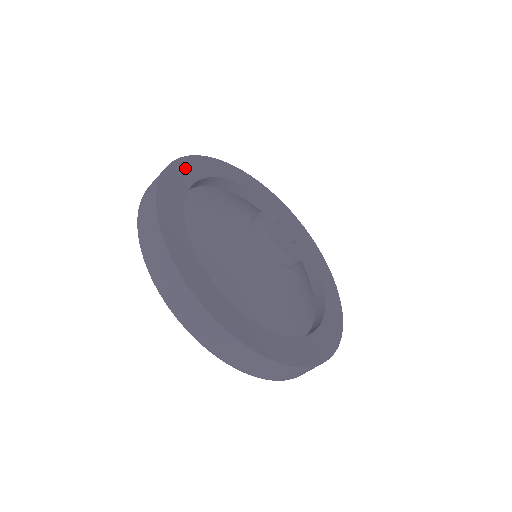
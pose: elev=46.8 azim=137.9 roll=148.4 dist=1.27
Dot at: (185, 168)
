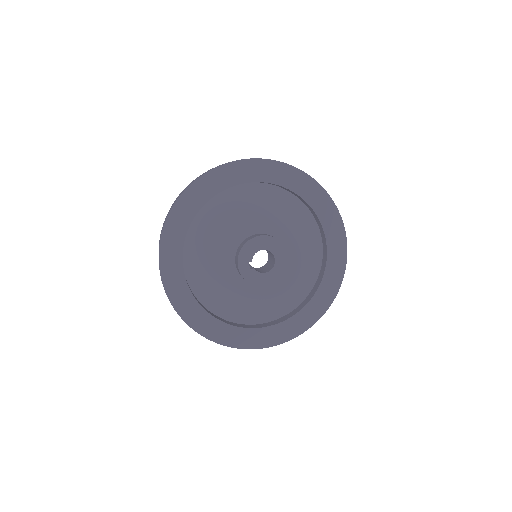
Dot at: (176, 294)
